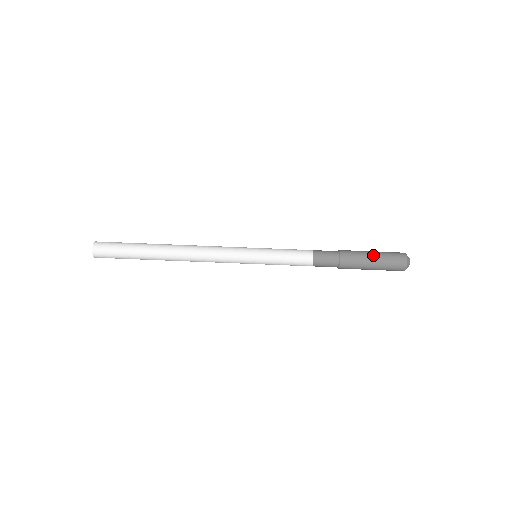
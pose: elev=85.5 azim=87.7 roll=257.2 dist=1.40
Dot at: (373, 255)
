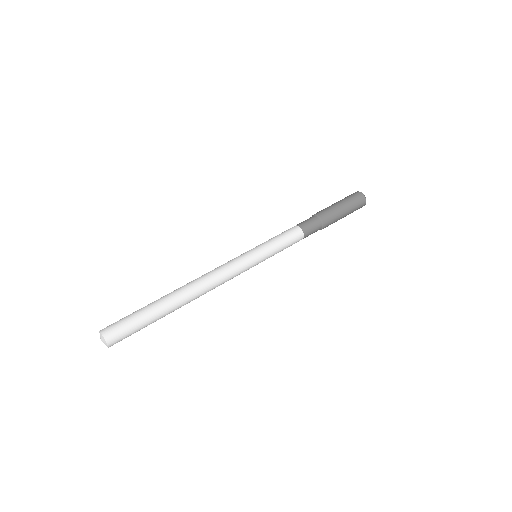
Dot at: (336, 203)
